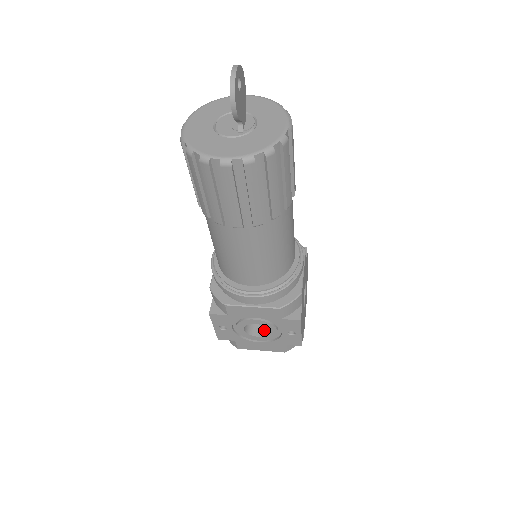
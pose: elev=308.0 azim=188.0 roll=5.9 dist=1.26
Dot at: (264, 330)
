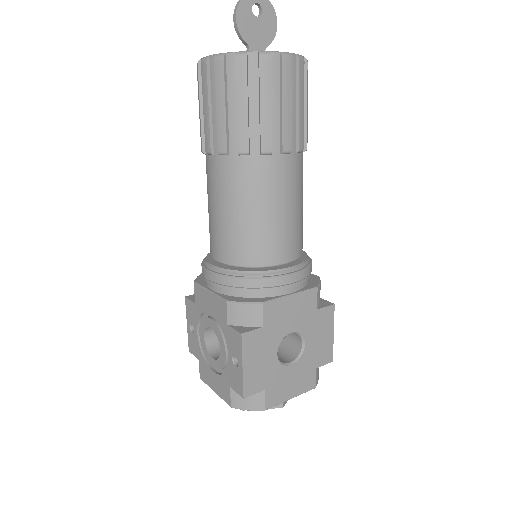
Dot at: occluded
